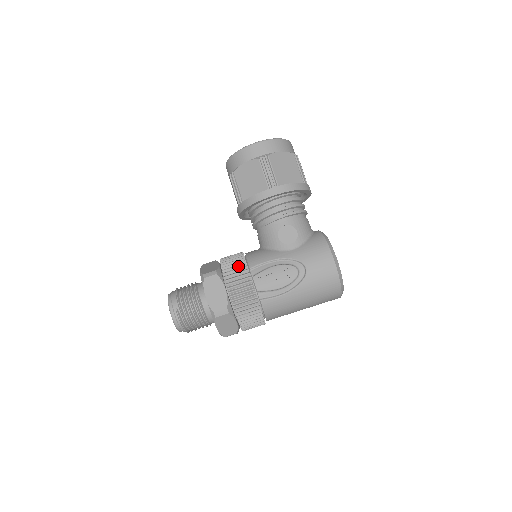
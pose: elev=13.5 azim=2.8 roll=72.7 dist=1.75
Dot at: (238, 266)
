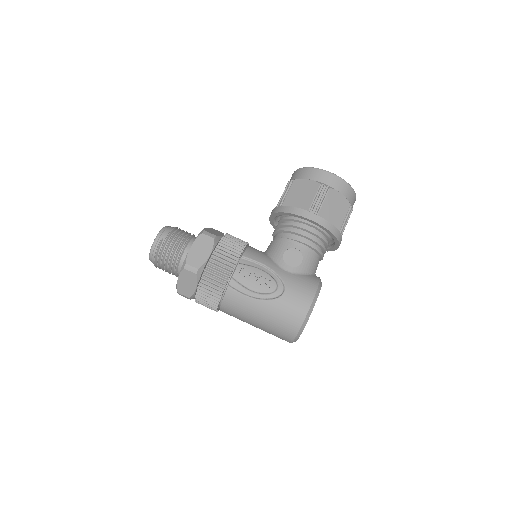
Dot at: (235, 247)
